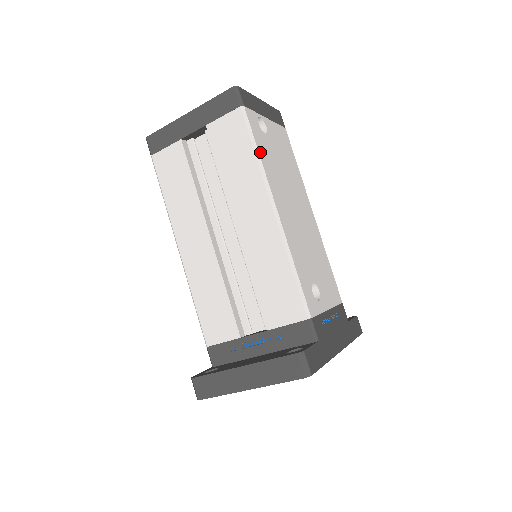
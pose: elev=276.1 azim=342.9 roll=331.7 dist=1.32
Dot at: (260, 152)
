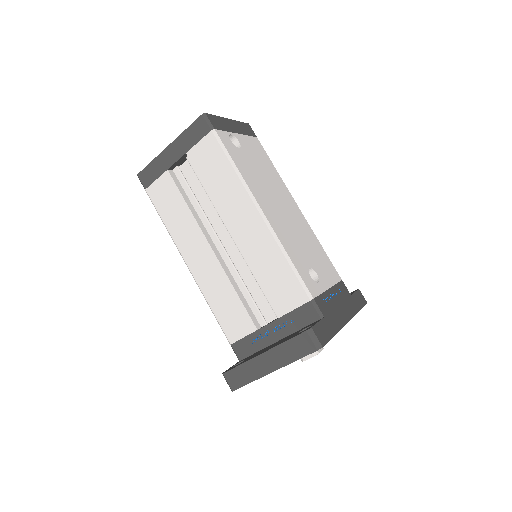
Dot at: (237, 166)
